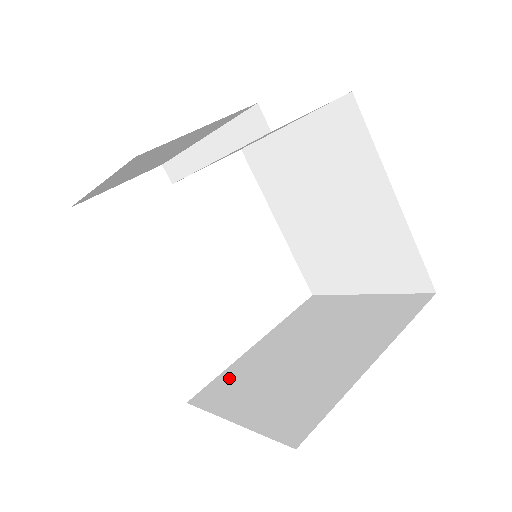
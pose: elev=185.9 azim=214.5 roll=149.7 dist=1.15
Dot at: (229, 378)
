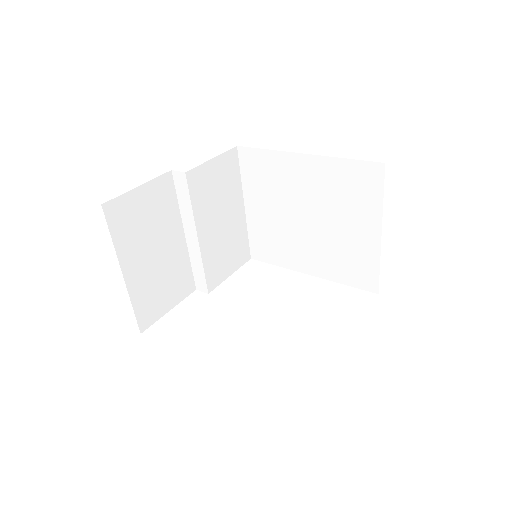
Dot at: occluded
